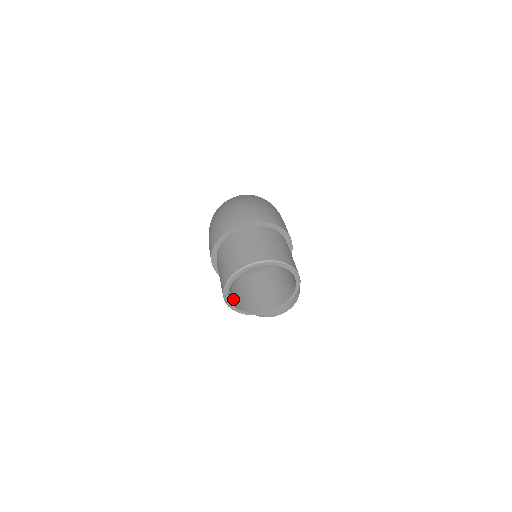
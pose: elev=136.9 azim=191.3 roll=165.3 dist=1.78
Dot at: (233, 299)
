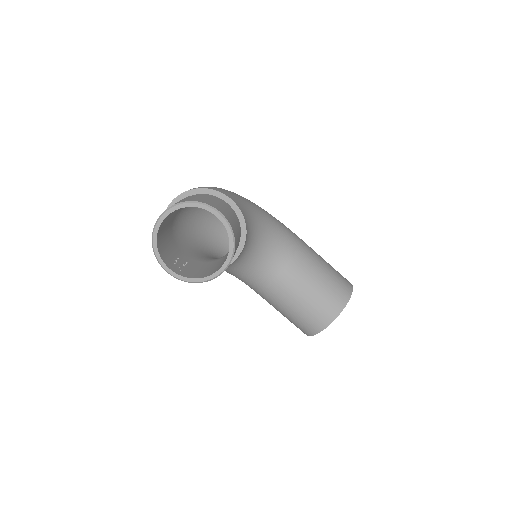
Dot at: (183, 272)
